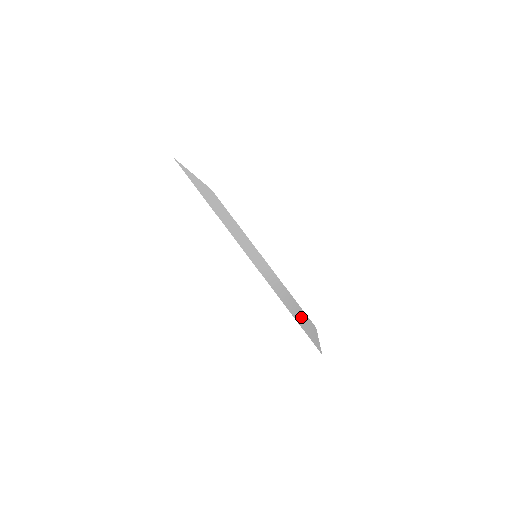
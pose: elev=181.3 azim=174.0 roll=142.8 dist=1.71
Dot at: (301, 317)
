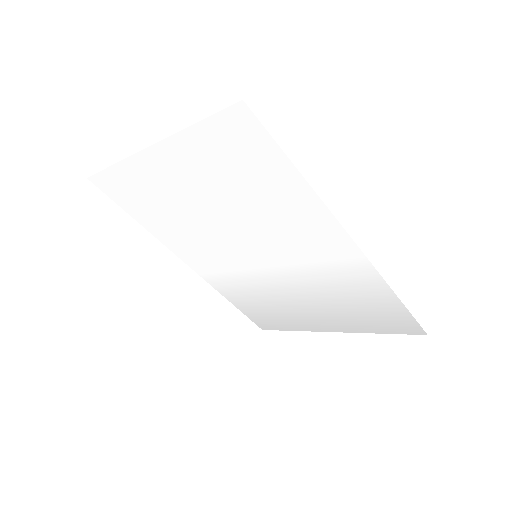
Dot at: (325, 313)
